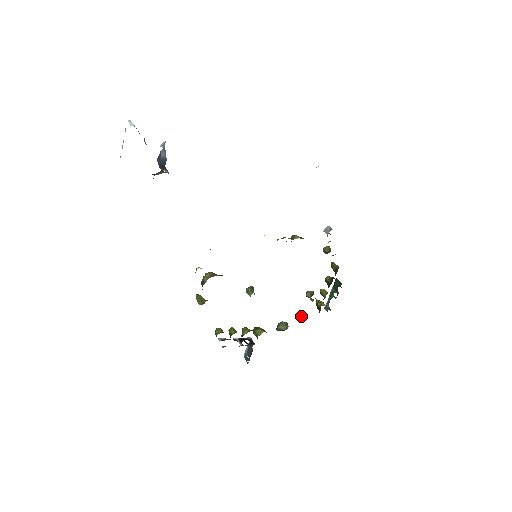
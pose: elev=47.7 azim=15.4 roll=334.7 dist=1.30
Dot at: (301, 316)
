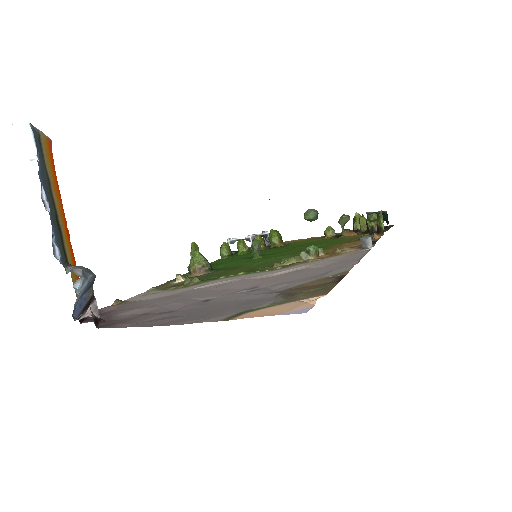
Dot at: (328, 232)
